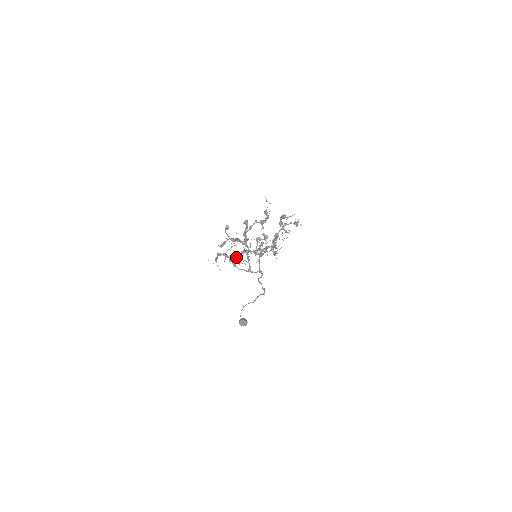
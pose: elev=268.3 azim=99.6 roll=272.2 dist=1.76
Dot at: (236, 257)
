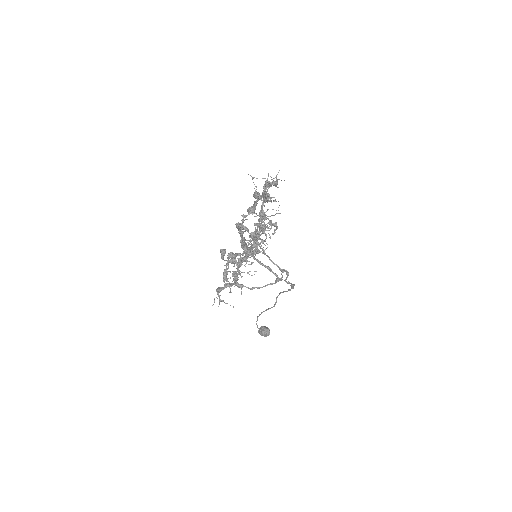
Dot at: (232, 275)
